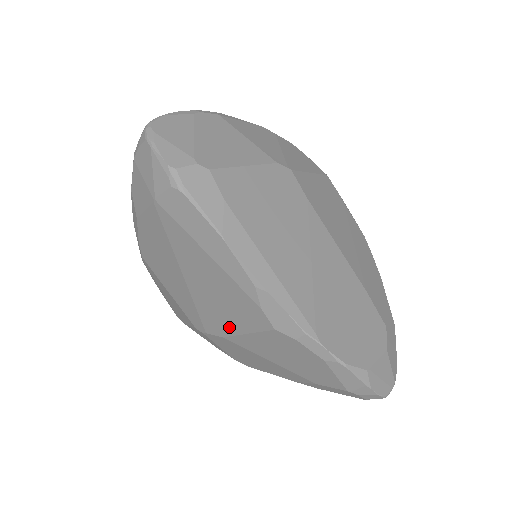
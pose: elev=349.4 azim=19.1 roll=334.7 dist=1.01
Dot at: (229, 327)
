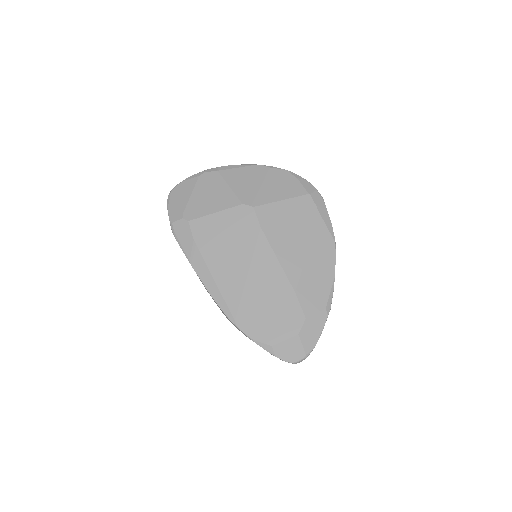
Dot at: occluded
